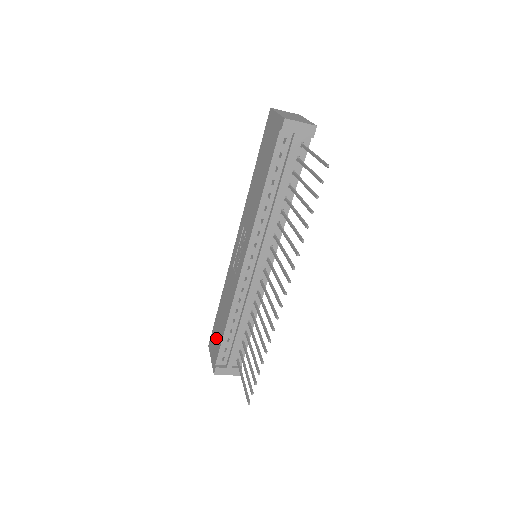
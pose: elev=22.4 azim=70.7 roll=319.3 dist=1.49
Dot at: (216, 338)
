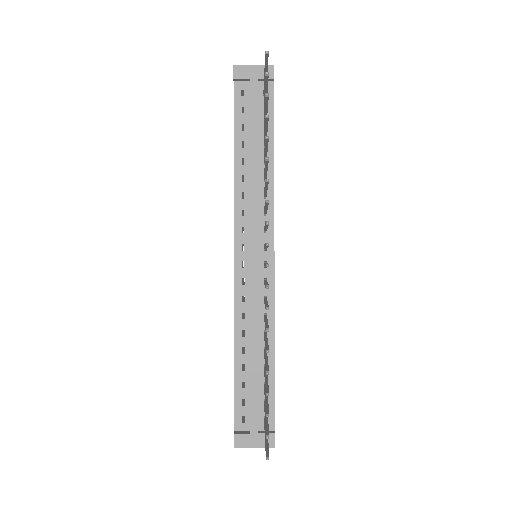
Dot at: occluded
